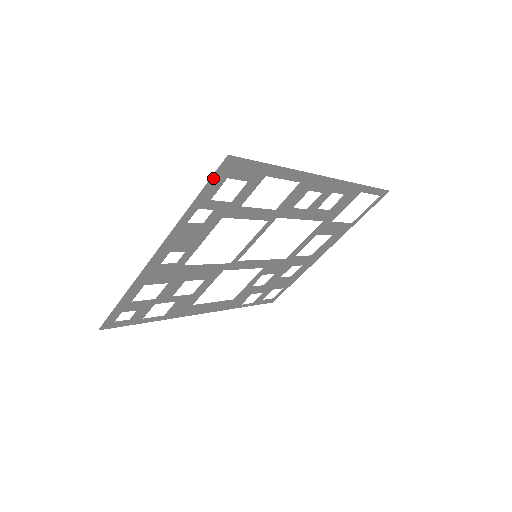
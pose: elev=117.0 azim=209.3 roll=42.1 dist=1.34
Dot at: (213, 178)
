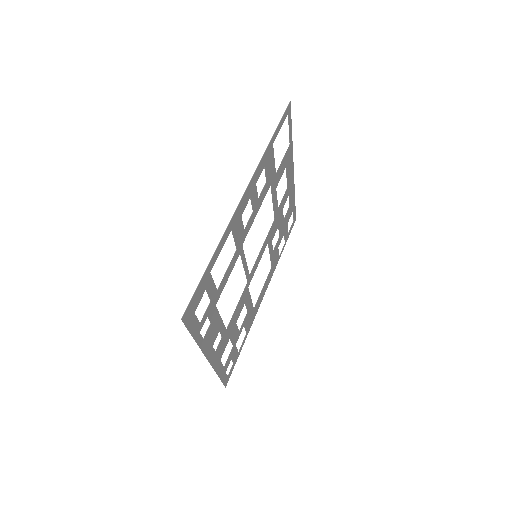
Dot at: (188, 327)
